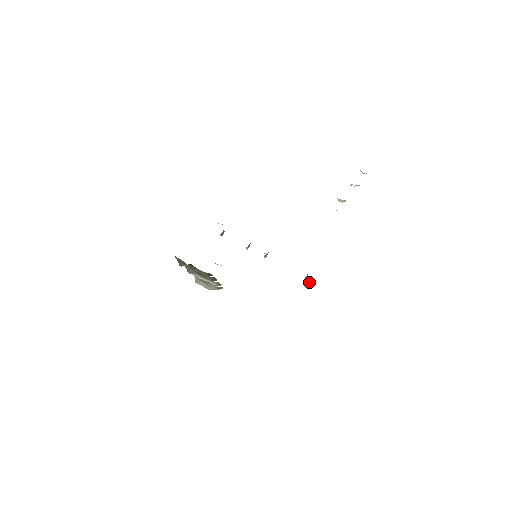
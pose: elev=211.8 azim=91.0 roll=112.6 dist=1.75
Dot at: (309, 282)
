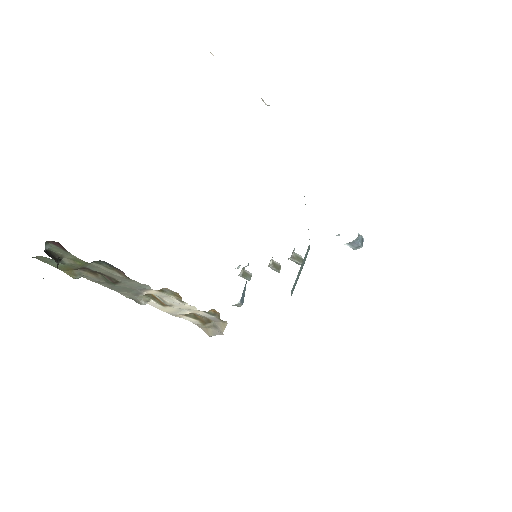
Dot at: (356, 244)
